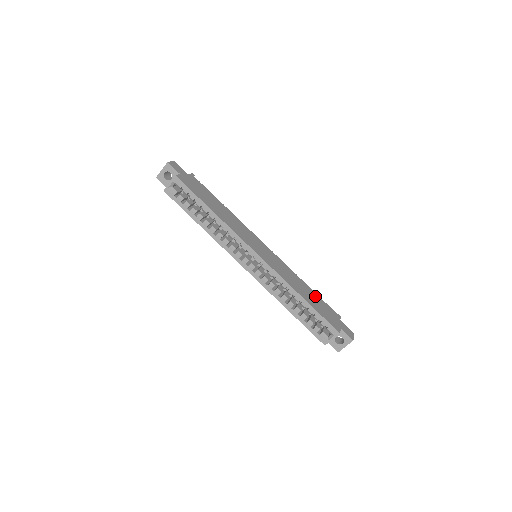
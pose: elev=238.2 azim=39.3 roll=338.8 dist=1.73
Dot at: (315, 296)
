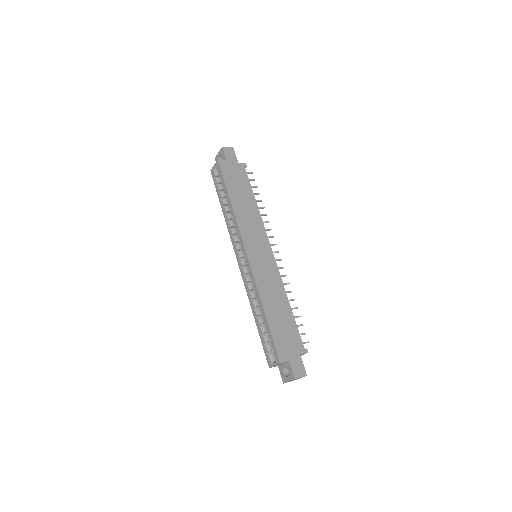
Dot at: (289, 318)
